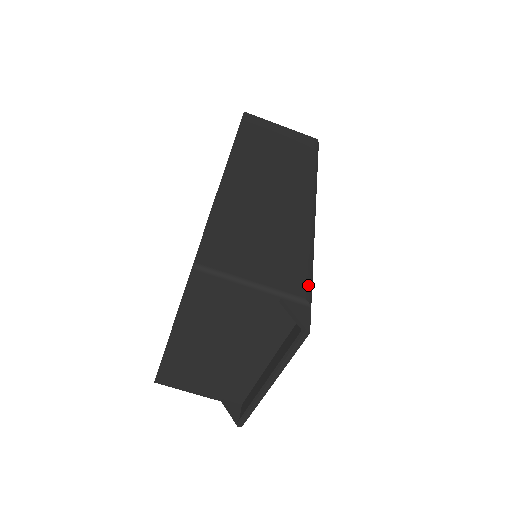
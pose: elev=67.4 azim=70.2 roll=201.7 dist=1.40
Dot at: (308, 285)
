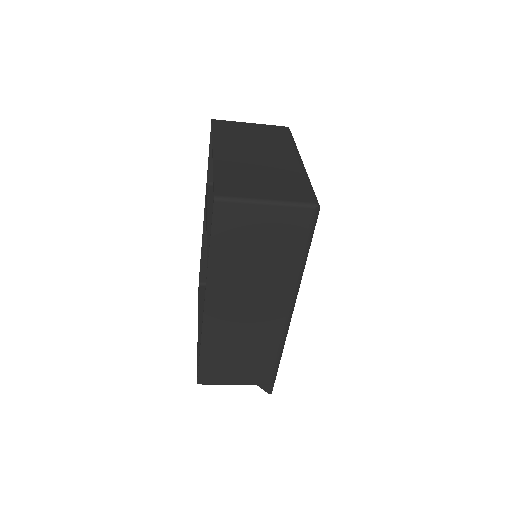
Dot at: (273, 377)
